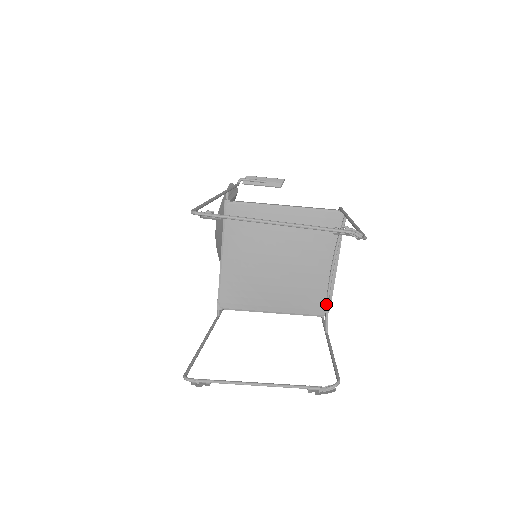
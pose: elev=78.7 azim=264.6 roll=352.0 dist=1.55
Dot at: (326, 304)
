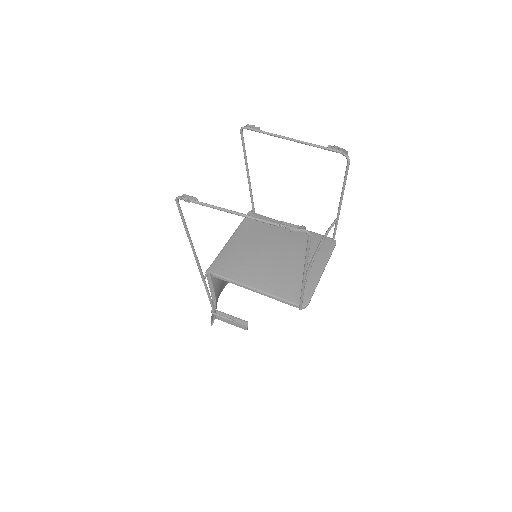
Dot at: (308, 267)
